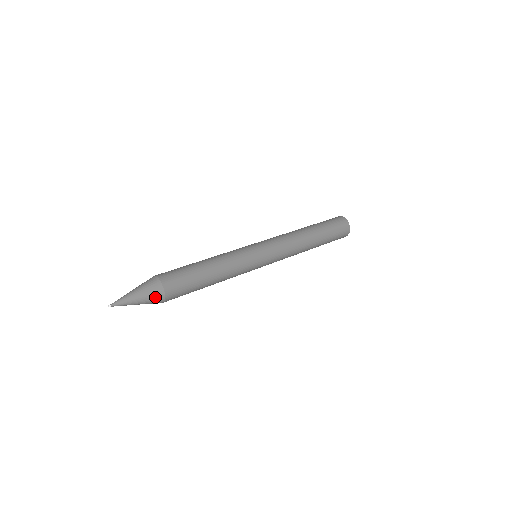
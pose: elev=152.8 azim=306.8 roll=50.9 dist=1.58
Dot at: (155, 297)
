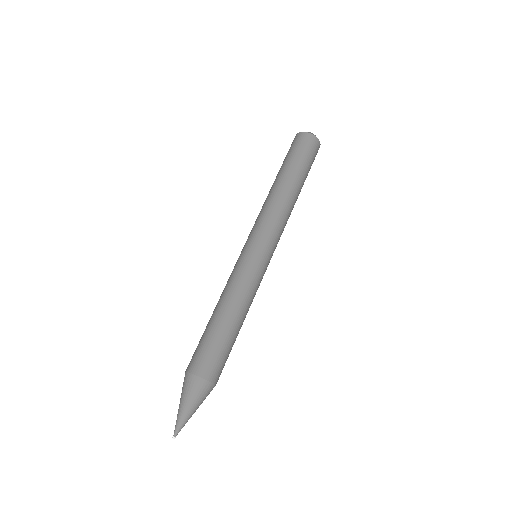
Dot at: (201, 391)
